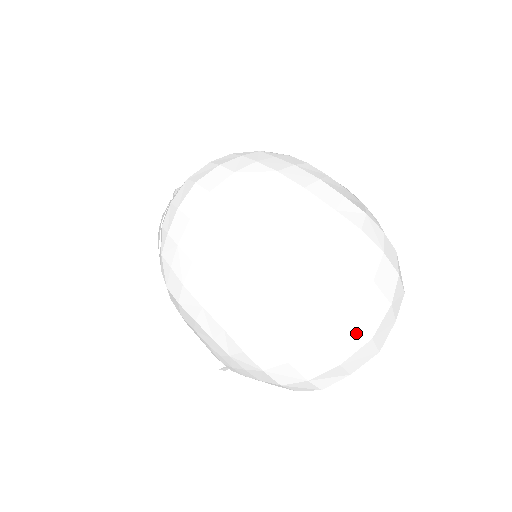
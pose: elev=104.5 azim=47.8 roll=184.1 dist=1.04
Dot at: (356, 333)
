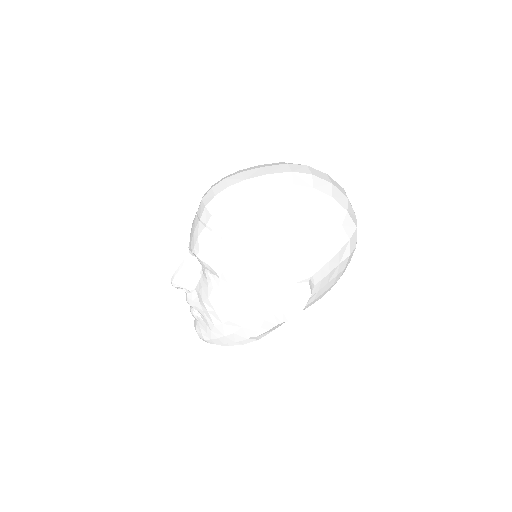
Dot at: (337, 184)
